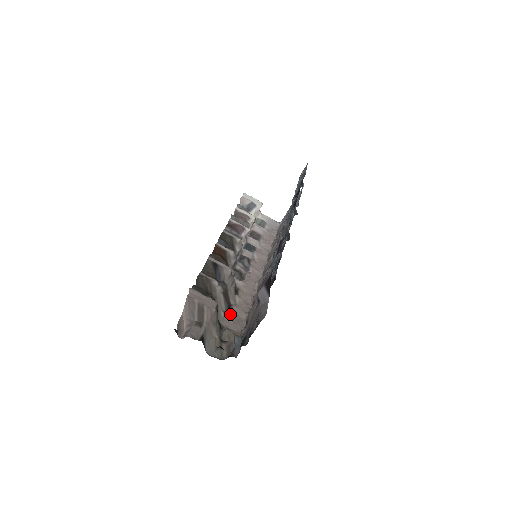
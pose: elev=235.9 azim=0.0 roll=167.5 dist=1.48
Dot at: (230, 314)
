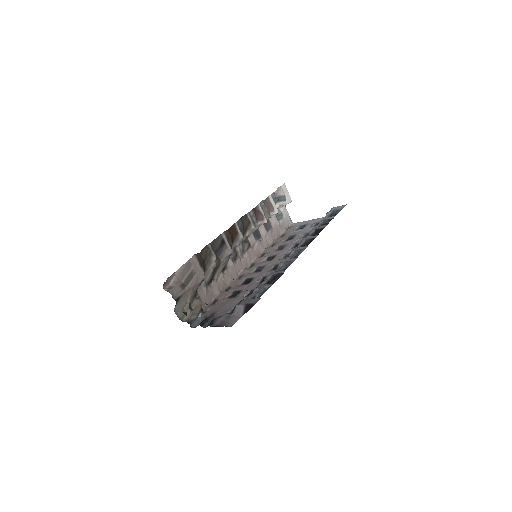
Dot at: (208, 286)
